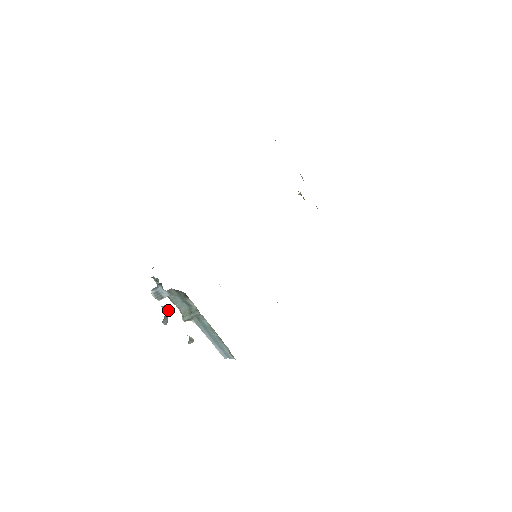
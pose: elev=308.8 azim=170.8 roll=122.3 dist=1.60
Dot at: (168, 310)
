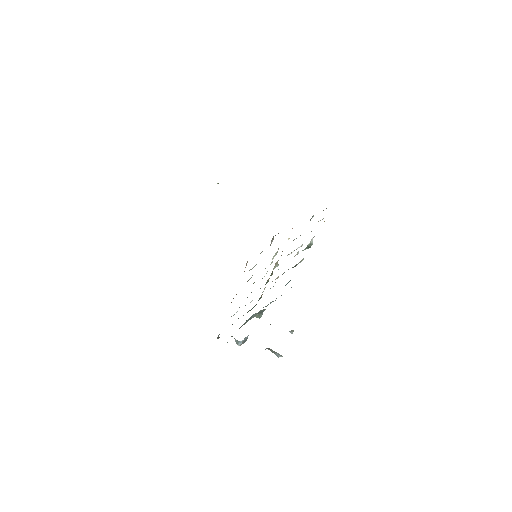
Dot at: (269, 349)
